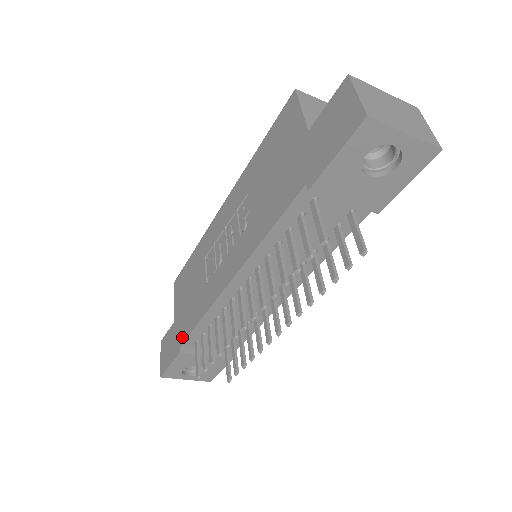
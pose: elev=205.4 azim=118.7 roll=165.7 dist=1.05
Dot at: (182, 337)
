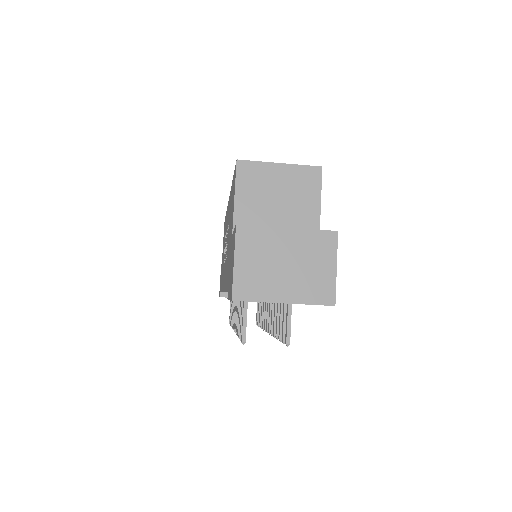
Dot at: occluded
